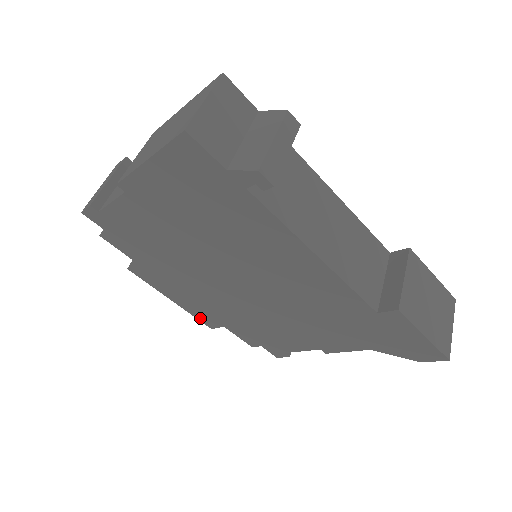
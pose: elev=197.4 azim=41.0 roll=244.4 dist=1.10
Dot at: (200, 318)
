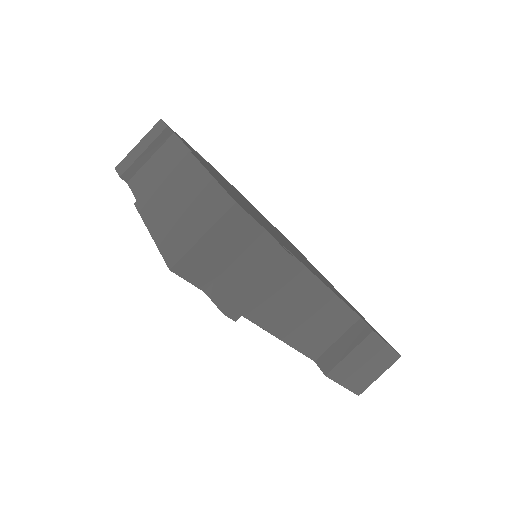
Dot at: occluded
